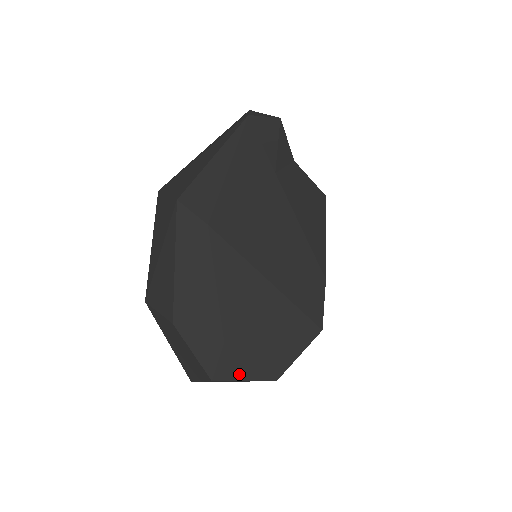
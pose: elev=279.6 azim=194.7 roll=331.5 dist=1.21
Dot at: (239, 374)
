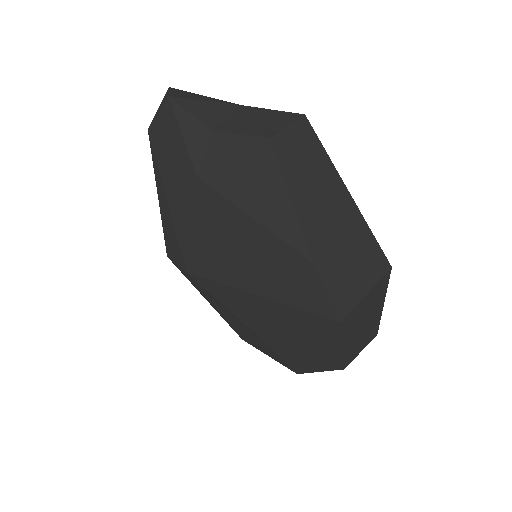
Dot at: (309, 368)
